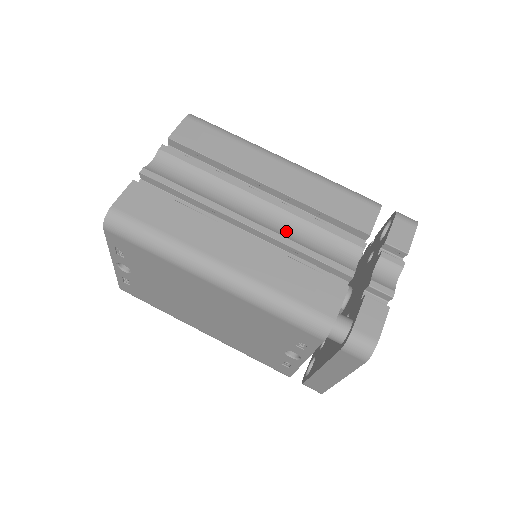
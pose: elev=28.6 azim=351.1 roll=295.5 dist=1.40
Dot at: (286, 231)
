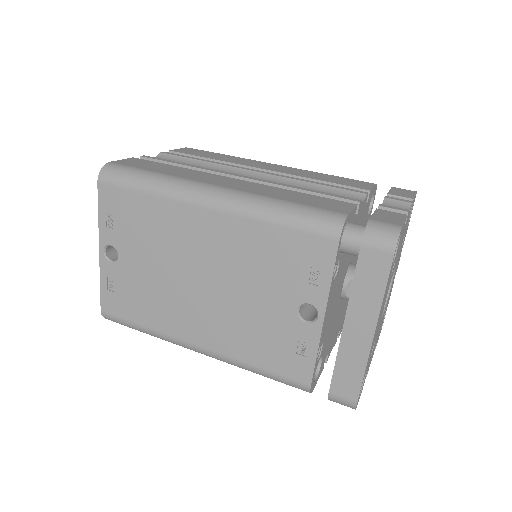
Dot at: occluded
